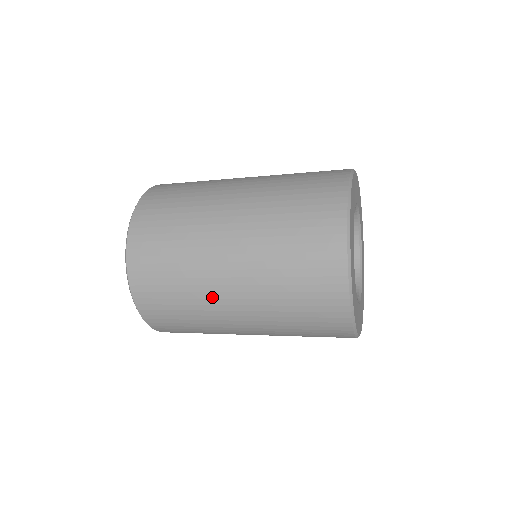
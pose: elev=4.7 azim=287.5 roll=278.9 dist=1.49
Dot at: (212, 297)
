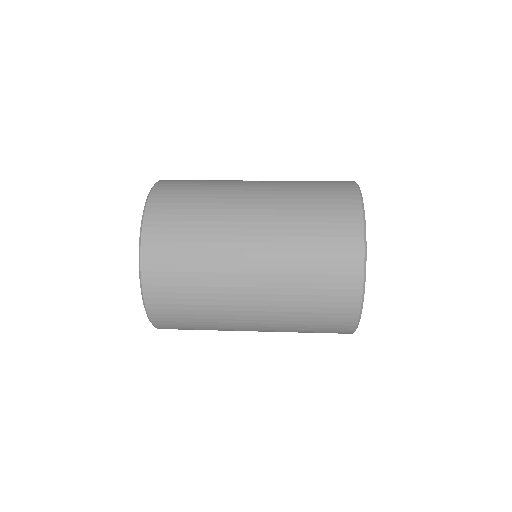
Dot at: occluded
